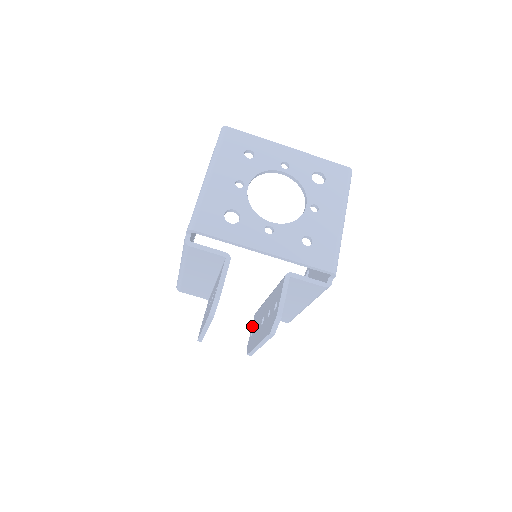
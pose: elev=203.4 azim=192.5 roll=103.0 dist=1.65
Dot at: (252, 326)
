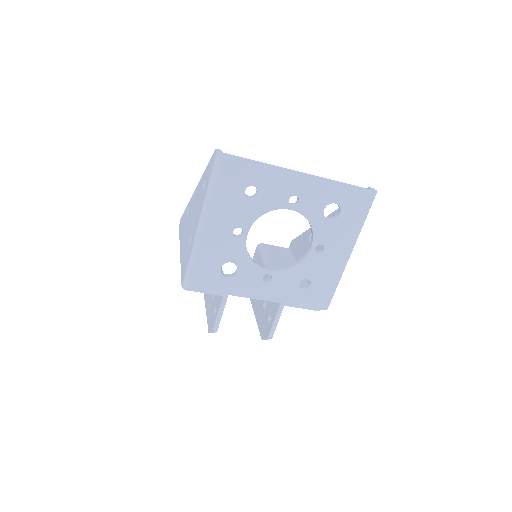
Dot at: occluded
